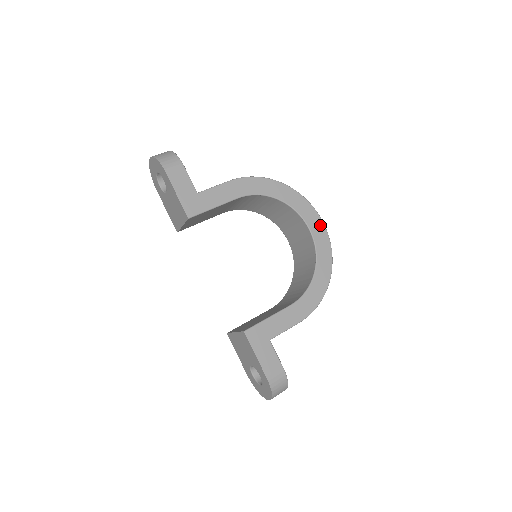
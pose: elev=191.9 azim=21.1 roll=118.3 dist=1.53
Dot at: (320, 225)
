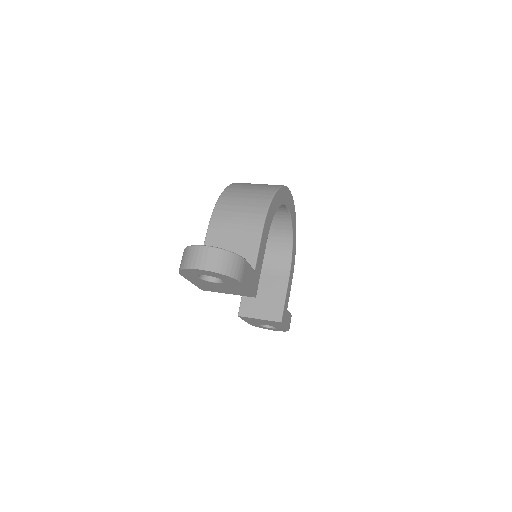
Dot at: (291, 199)
